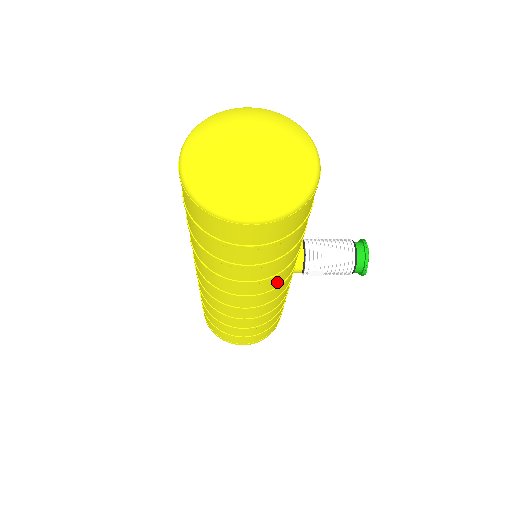
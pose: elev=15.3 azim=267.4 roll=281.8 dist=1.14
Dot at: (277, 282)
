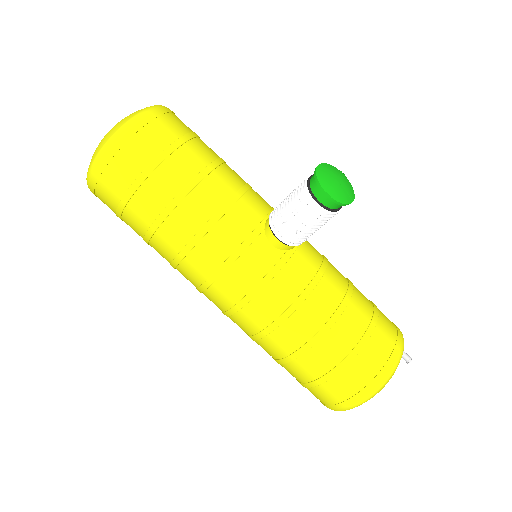
Dot at: (220, 248)
